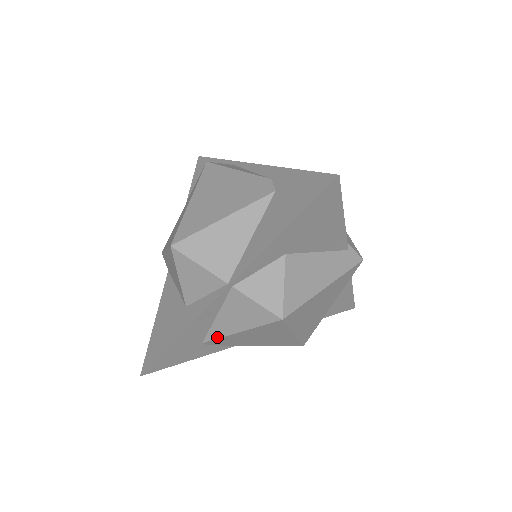
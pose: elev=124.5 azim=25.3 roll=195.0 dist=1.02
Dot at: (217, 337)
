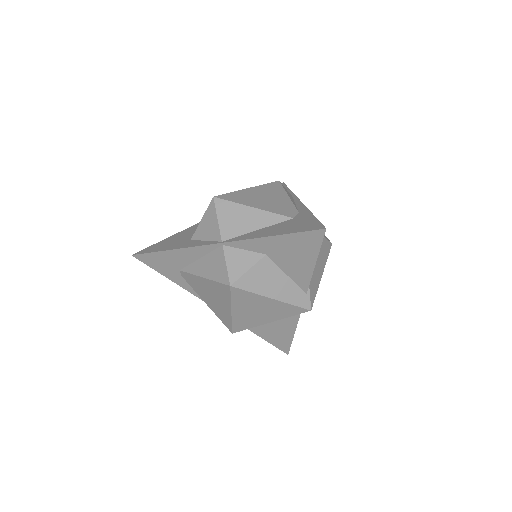
Dot at: (190, 272)
